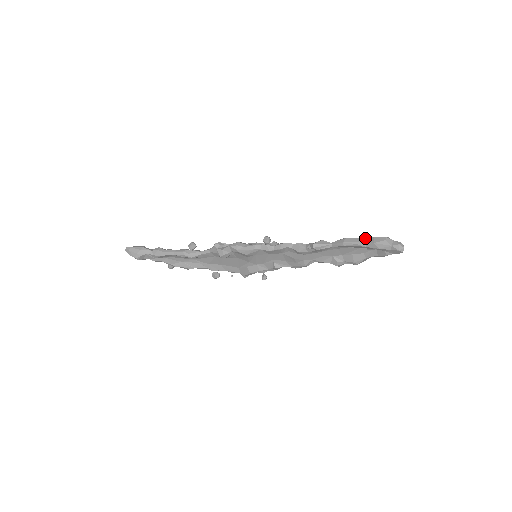
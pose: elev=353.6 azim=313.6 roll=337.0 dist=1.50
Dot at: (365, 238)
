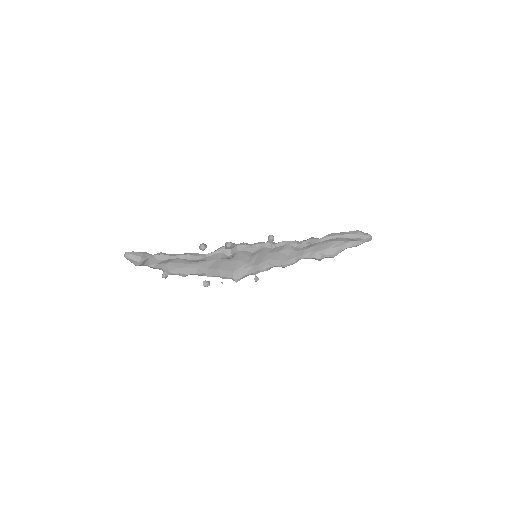
Dot at: (345, 232)
